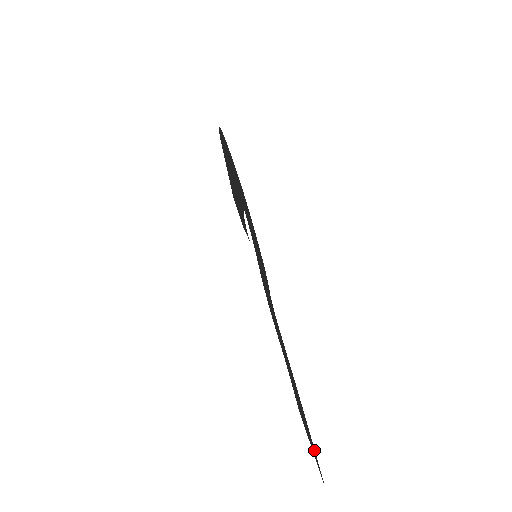
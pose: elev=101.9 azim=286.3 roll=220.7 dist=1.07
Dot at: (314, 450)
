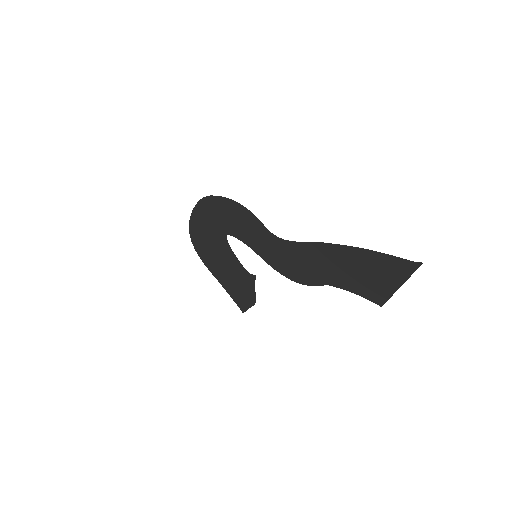
Dot at: (385, 258)
